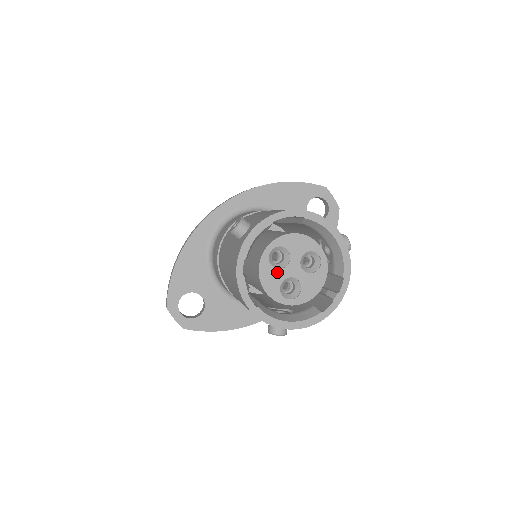
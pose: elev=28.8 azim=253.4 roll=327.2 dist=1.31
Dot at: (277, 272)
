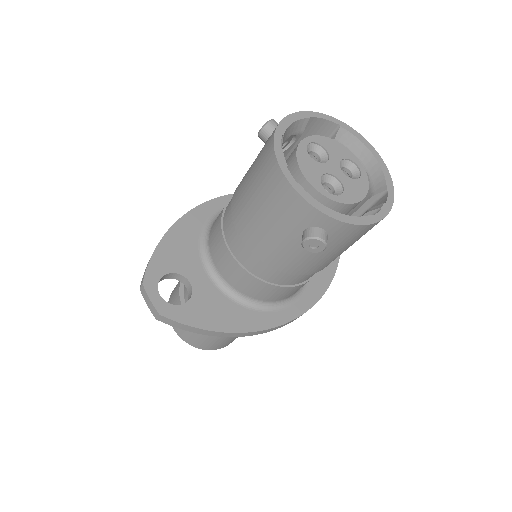
Dot at: (316, 164)
